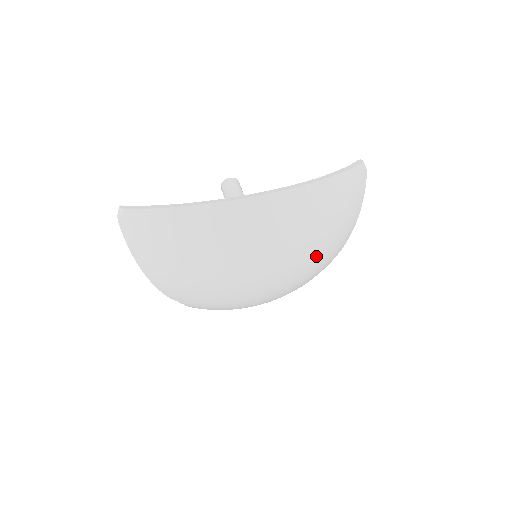
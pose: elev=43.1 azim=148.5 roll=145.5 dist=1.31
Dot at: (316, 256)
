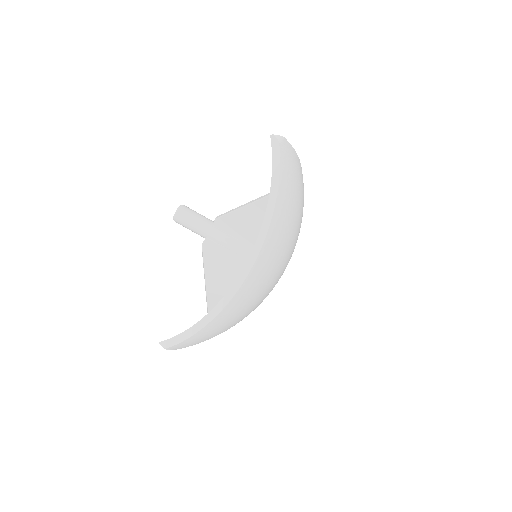
Dot at: occluded
